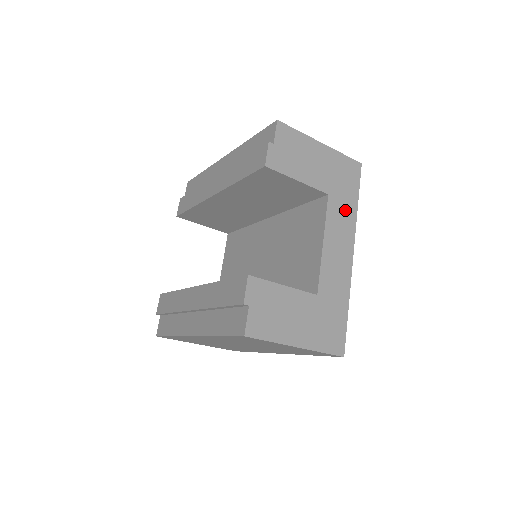
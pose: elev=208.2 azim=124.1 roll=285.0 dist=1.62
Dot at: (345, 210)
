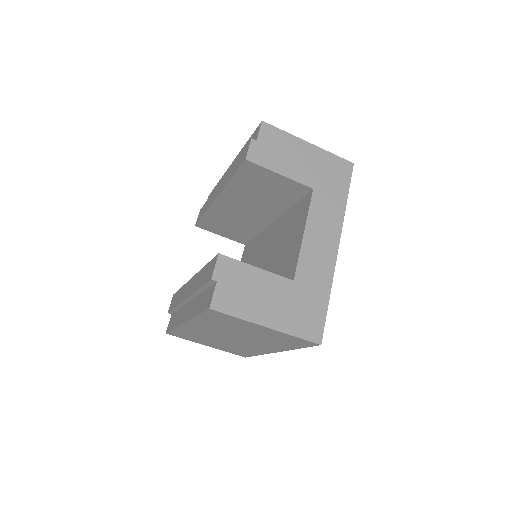
Dot at: (332, 205)
